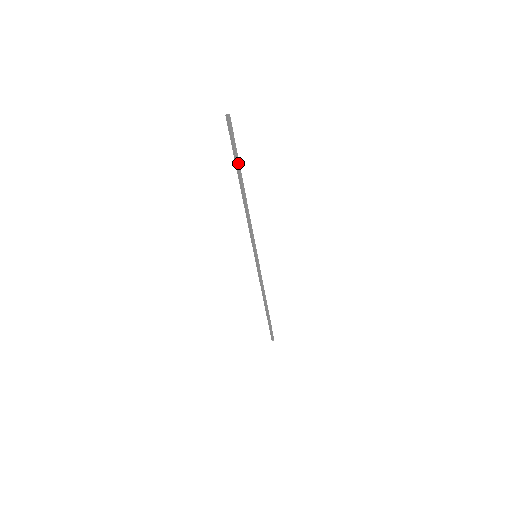
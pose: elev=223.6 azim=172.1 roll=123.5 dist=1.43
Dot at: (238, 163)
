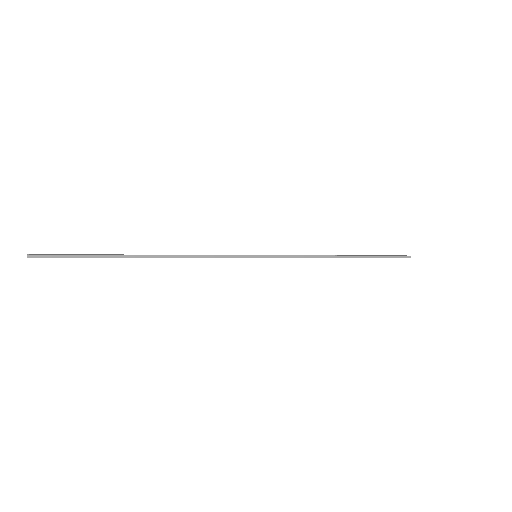
Dot at: (103, 256)
